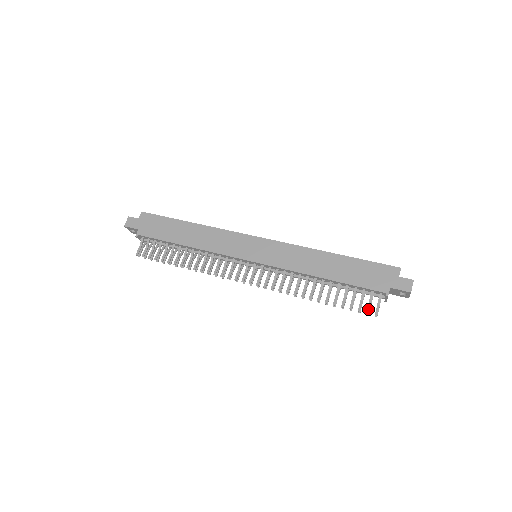
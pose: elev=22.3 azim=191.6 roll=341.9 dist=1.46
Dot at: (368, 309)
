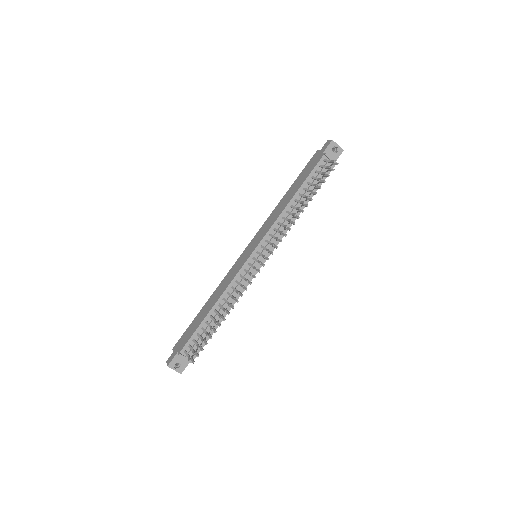
Dot at: (328, 167)
